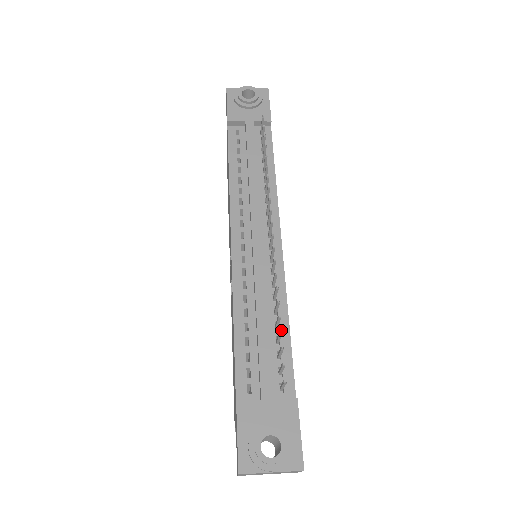
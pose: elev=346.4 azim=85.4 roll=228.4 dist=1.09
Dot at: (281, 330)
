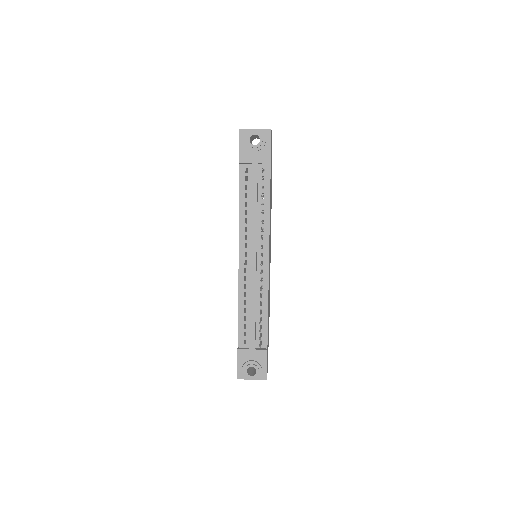
Dot at: (263, 313)
